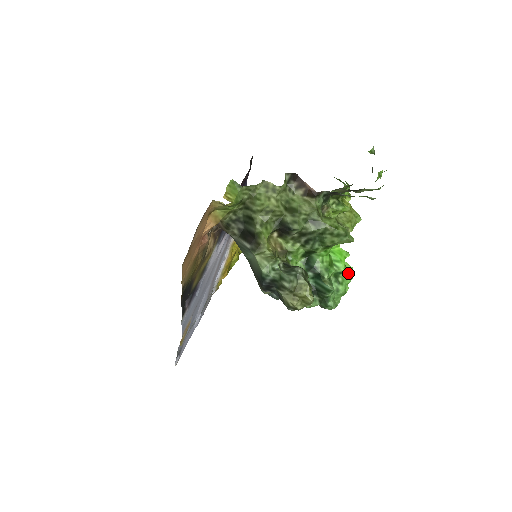
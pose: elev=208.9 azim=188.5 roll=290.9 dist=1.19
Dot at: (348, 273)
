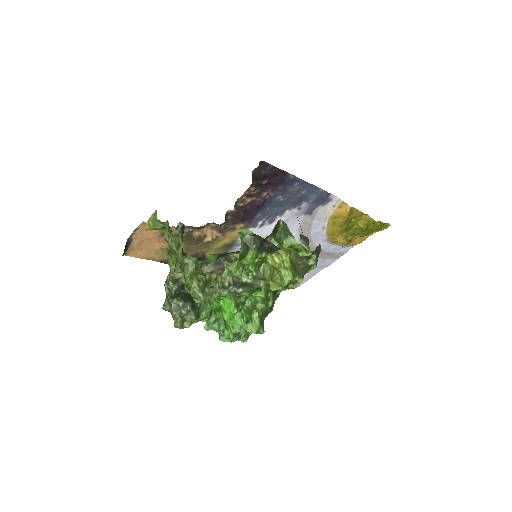
Dot at: (233, 325)
